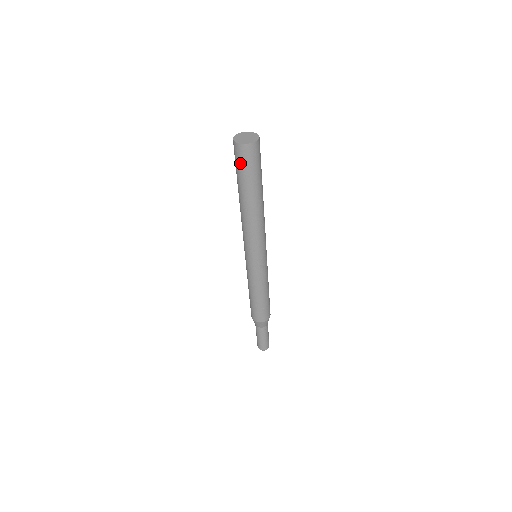
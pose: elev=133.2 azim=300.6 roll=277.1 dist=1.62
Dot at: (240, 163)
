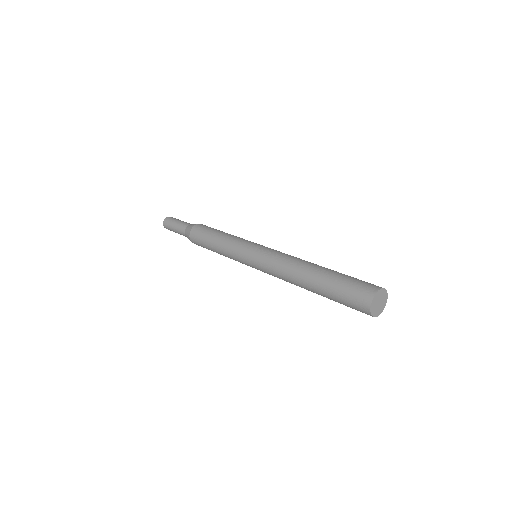
Dot at: occluded
